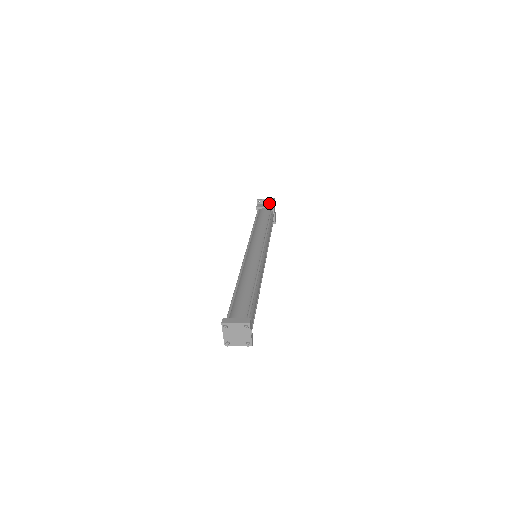
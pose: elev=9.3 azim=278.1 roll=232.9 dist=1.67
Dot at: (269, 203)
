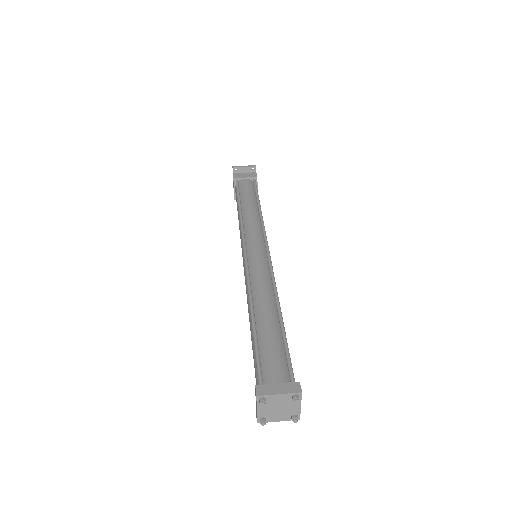
Dot at: (249, 172)
